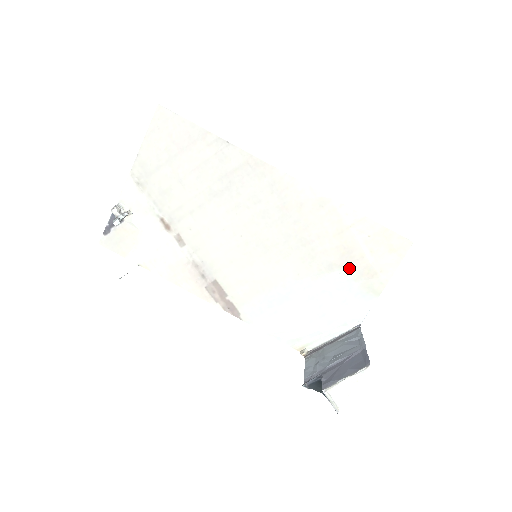
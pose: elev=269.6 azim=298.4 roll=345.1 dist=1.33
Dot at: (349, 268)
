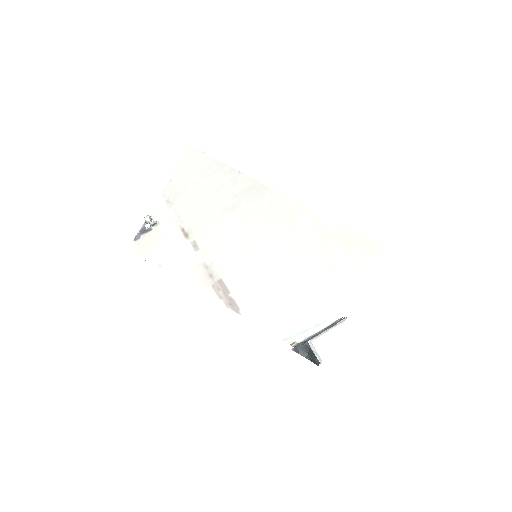
Dot at: (331, 268)
